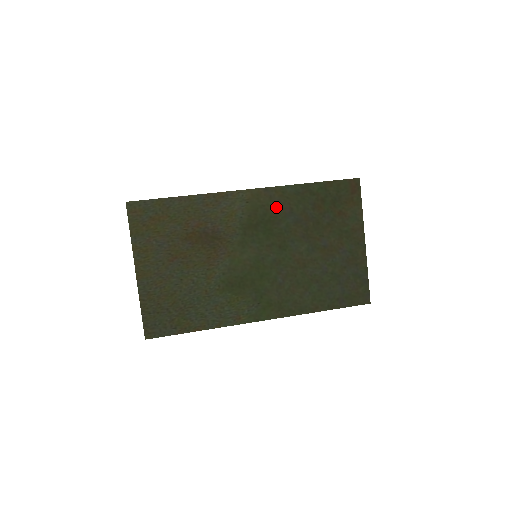
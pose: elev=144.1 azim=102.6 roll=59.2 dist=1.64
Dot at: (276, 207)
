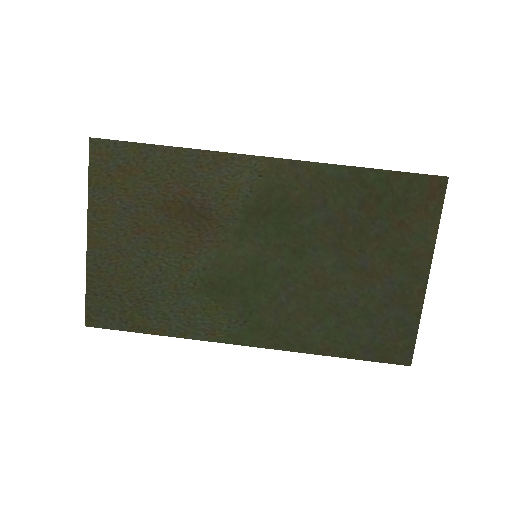
Dot at: (302, 192)
